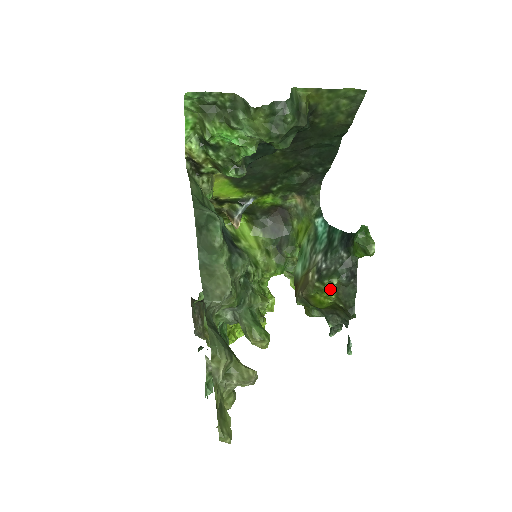
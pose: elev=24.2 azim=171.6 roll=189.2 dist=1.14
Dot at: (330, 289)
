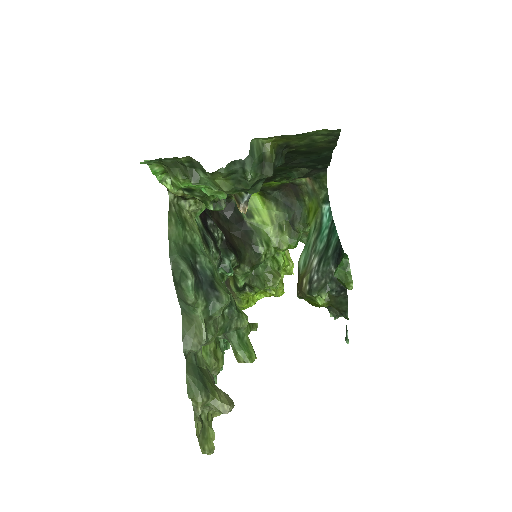
Dot at: (321, 300)
